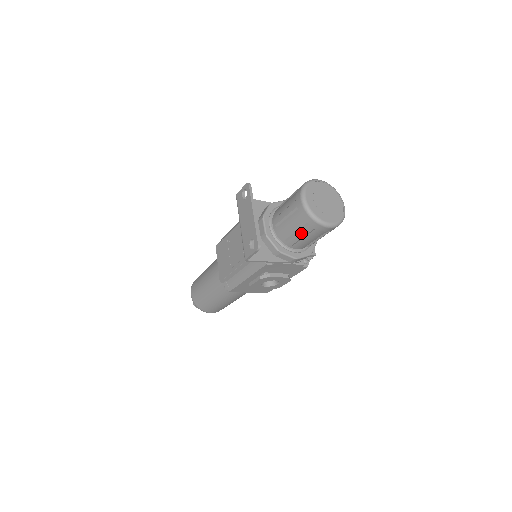
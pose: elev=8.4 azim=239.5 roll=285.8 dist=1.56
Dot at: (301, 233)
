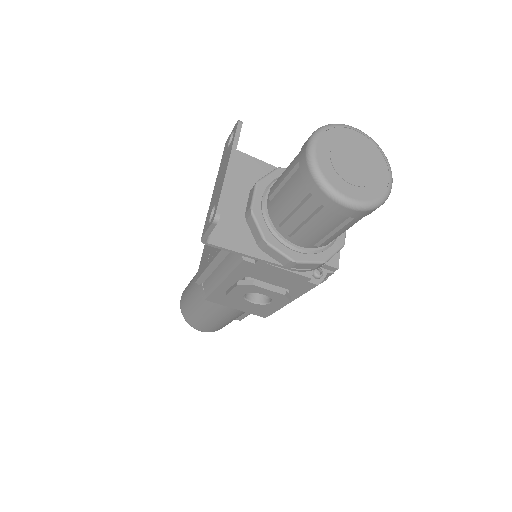
Dot at: (301, 212)
